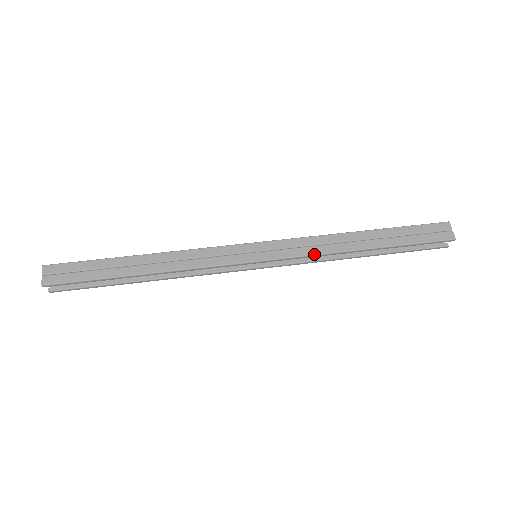
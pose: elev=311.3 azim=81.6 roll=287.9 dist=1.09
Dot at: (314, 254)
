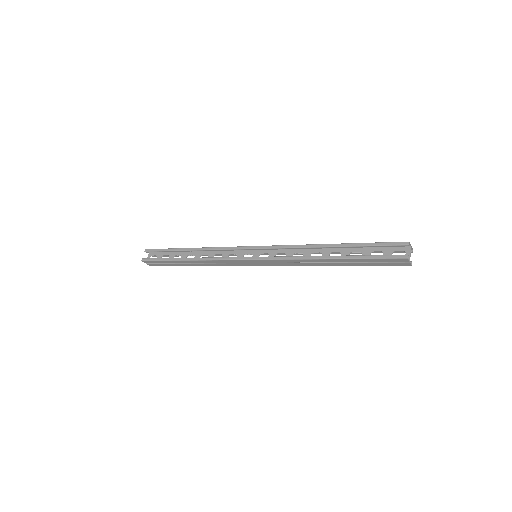
Dot at: (291, 245)
